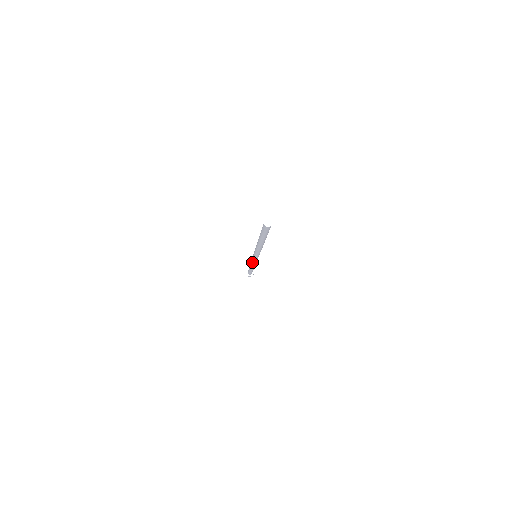
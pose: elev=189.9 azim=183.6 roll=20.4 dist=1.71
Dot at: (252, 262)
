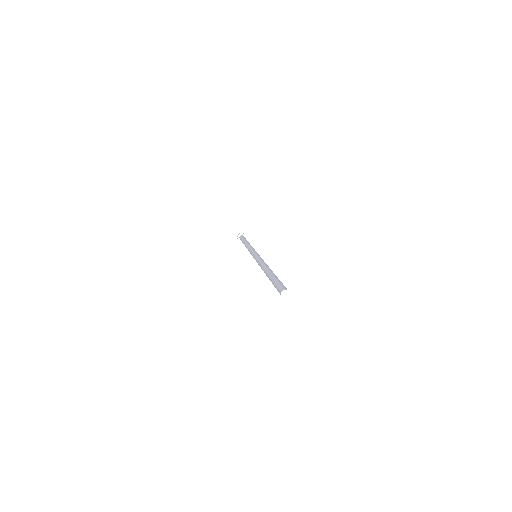
Dot at: occluded
